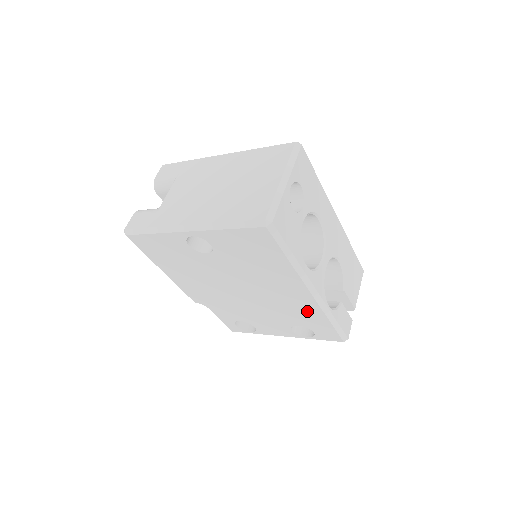
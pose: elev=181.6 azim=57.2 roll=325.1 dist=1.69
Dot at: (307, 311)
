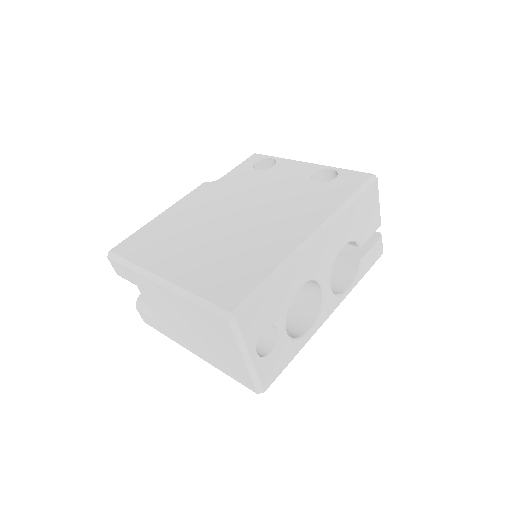
Dot at: occluded
